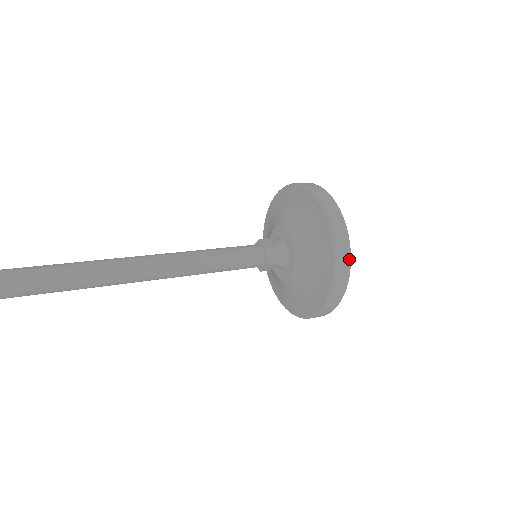
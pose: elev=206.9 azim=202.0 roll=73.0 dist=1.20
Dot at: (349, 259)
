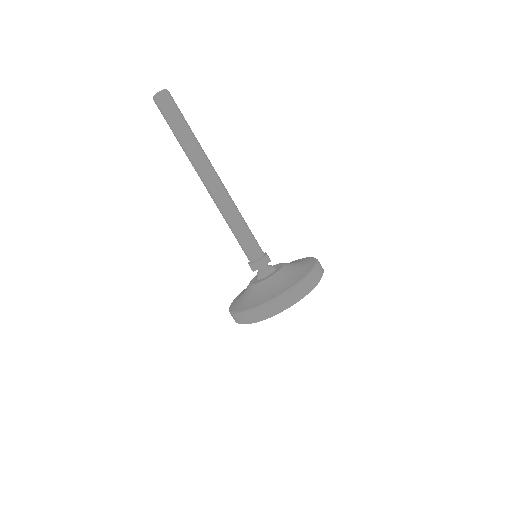
Dot at: (305, 293)
